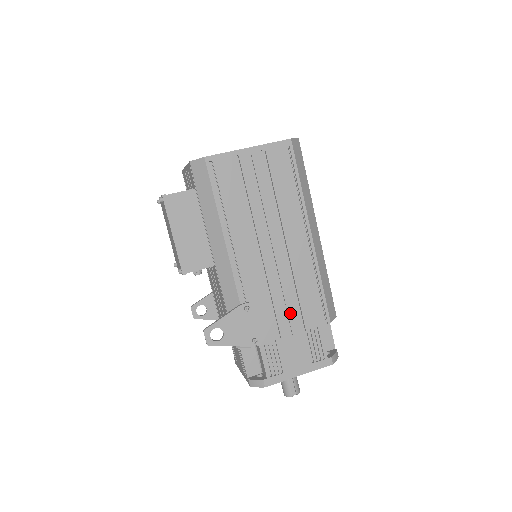
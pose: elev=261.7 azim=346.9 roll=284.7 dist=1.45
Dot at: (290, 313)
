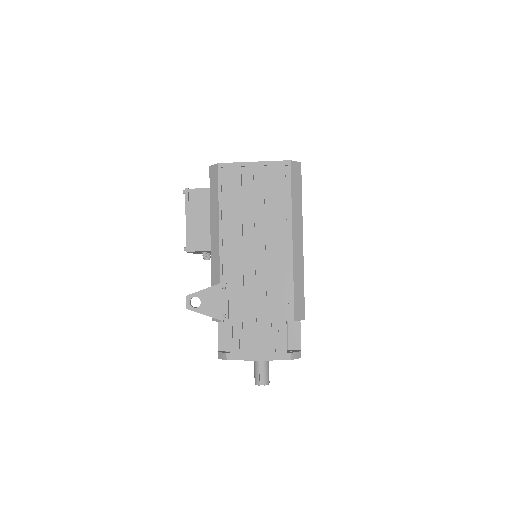
Dot at: (260, 302)
